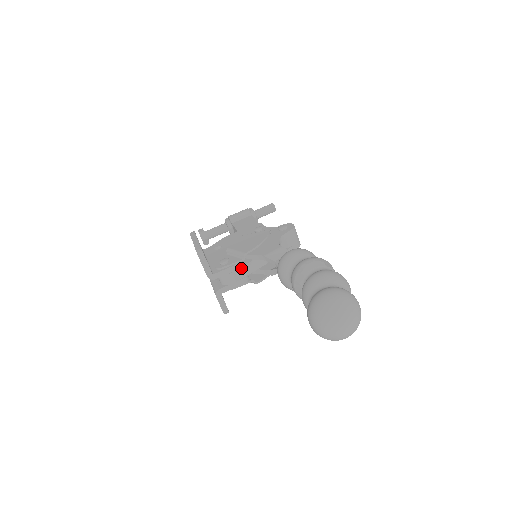
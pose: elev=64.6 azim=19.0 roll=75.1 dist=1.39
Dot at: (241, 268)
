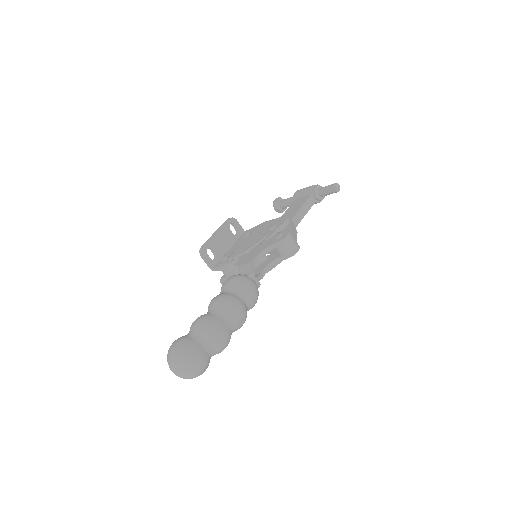
Dot at: (232, 268)
